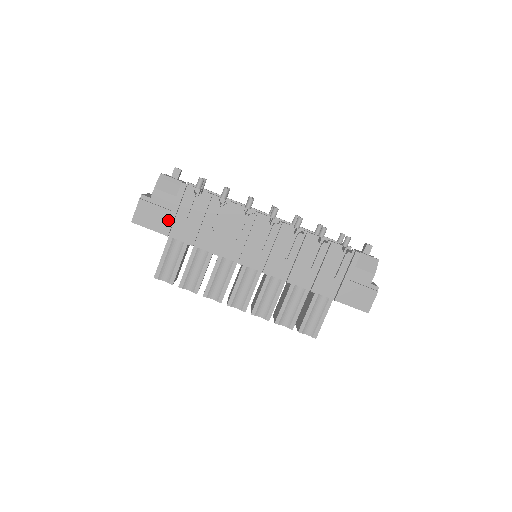
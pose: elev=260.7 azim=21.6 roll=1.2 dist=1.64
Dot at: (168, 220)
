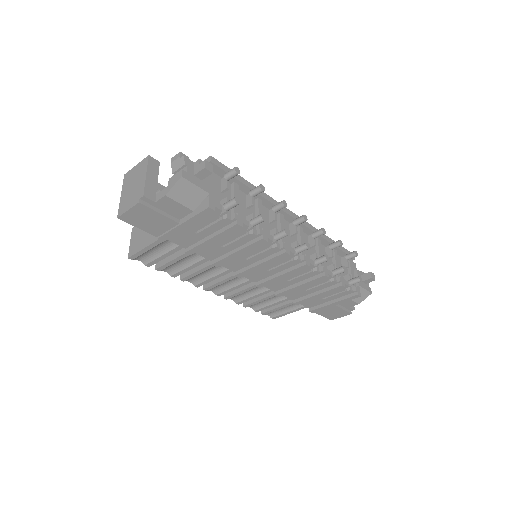
Dot at: (171, 231)
